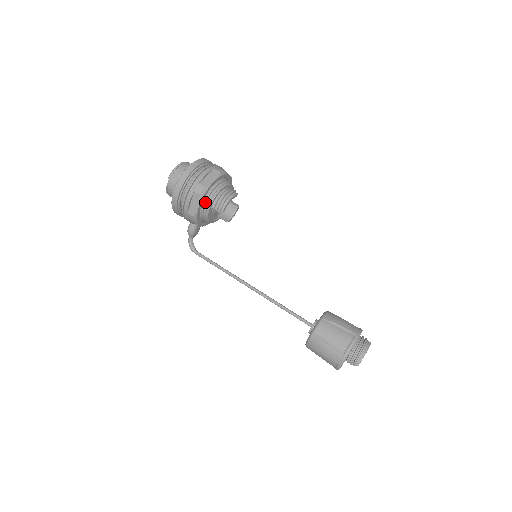
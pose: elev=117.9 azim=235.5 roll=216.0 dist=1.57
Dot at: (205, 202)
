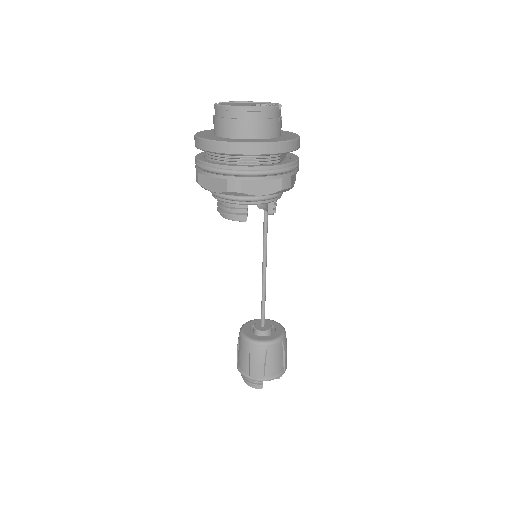
Dot at: occluded
